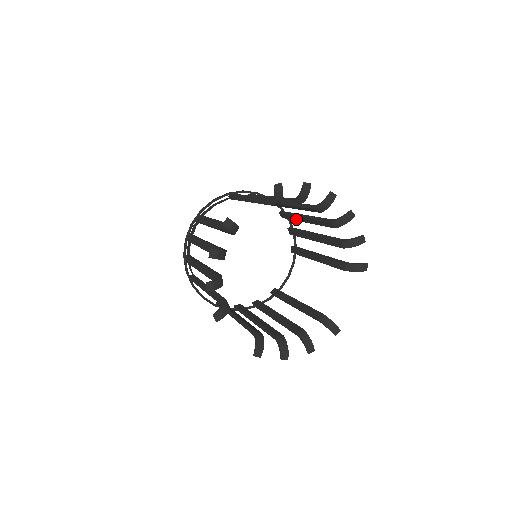
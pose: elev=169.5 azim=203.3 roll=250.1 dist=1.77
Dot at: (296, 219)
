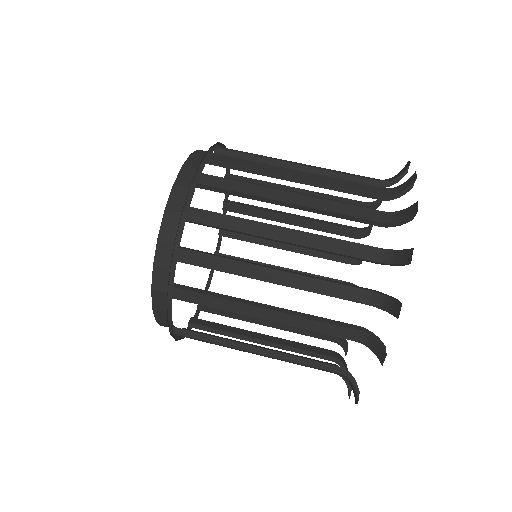
Dot at: (258, 194)
